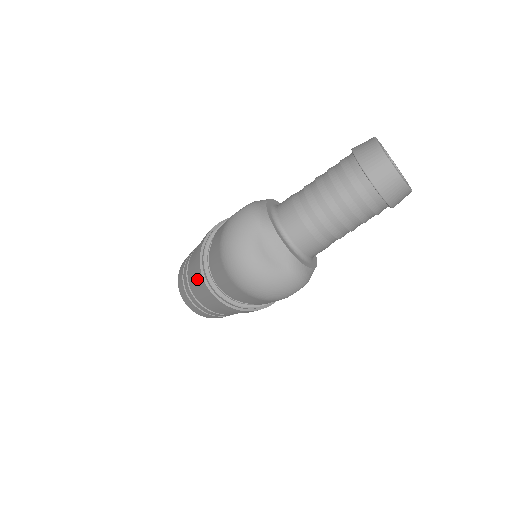
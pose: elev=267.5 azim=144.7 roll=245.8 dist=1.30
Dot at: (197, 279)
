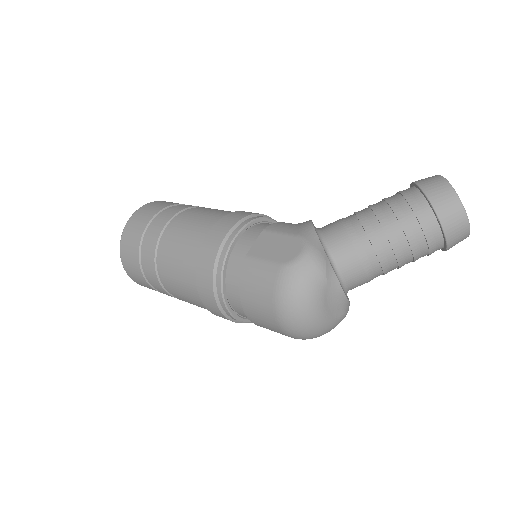
Dot at: (193, 292)
